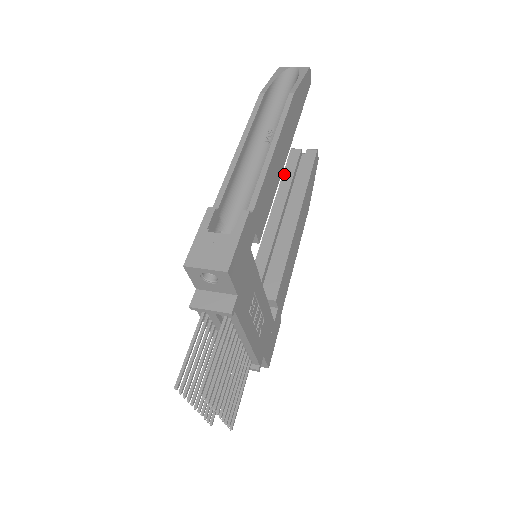
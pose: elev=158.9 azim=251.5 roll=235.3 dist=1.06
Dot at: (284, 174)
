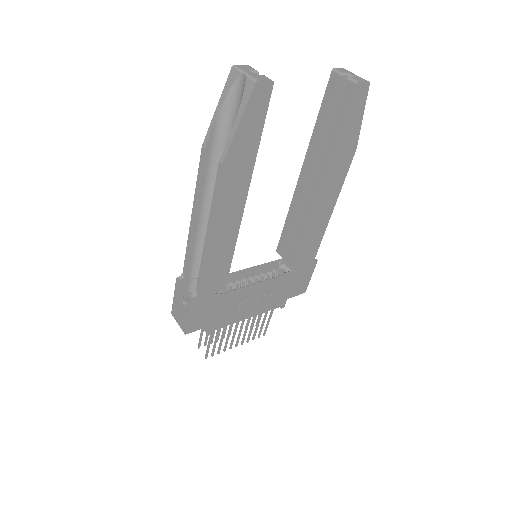
Dot at: (318, 118)
